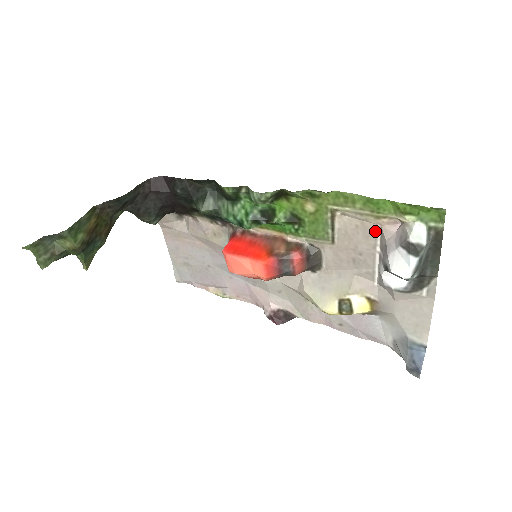
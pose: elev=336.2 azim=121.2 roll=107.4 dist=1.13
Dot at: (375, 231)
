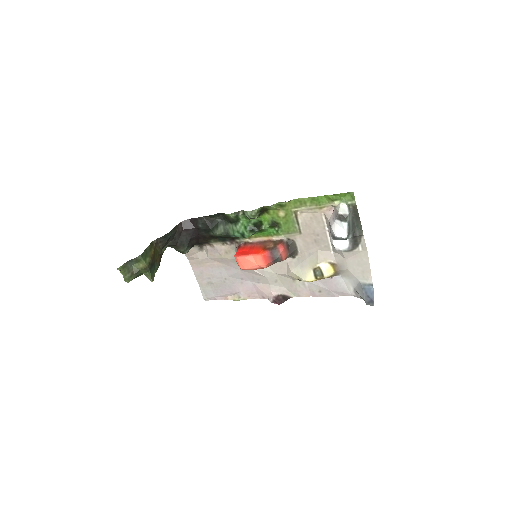
Dot at: (322, 217)
